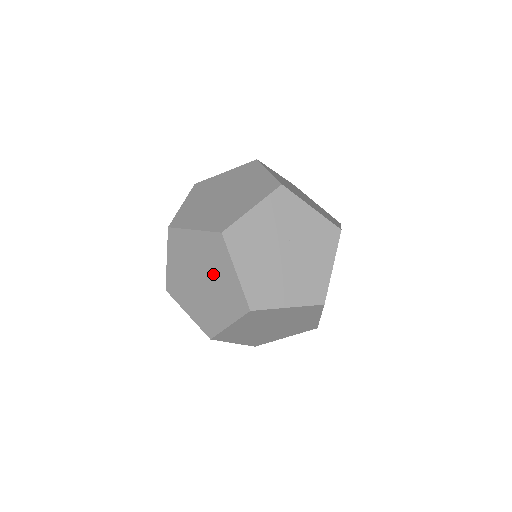
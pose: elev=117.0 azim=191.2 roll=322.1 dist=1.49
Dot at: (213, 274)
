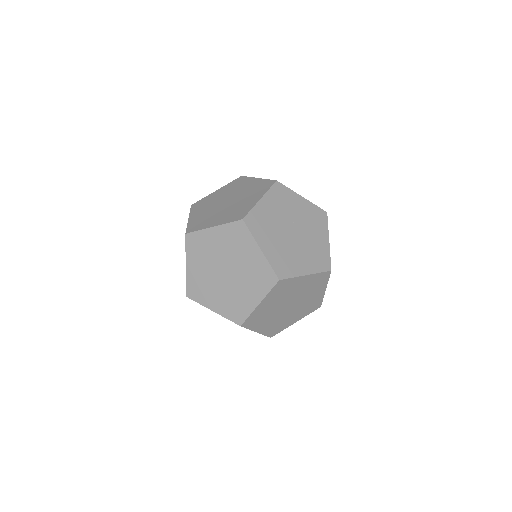
Dot at: (237, 260)
